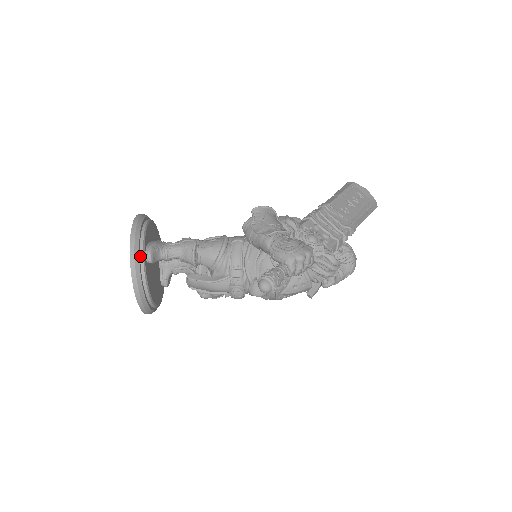
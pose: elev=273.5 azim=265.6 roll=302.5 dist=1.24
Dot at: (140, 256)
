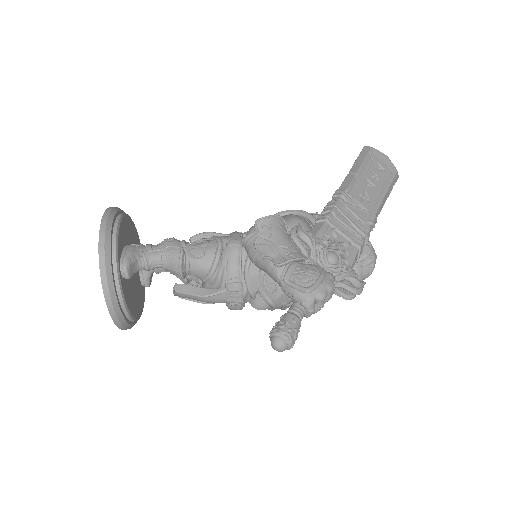
Dot at: (114, 275)
